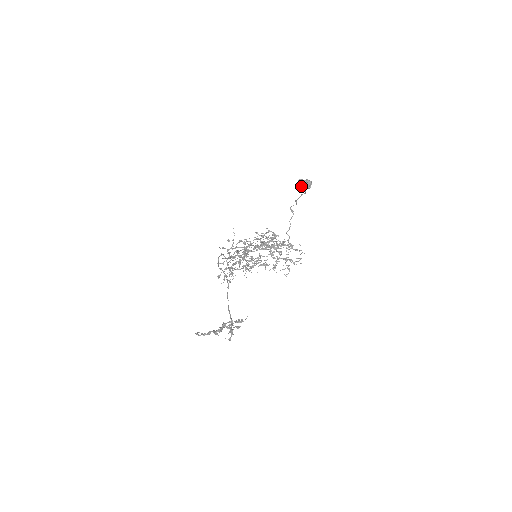
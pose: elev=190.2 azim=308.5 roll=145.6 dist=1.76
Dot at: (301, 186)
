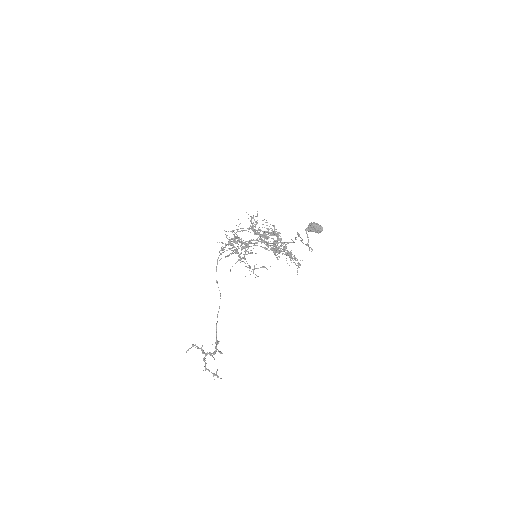
Dot at: (310, 231)
